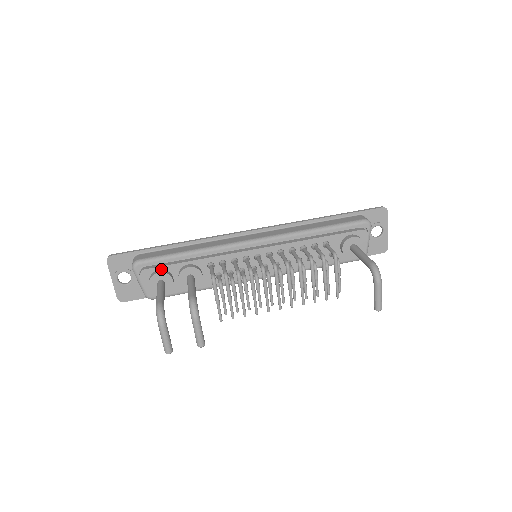
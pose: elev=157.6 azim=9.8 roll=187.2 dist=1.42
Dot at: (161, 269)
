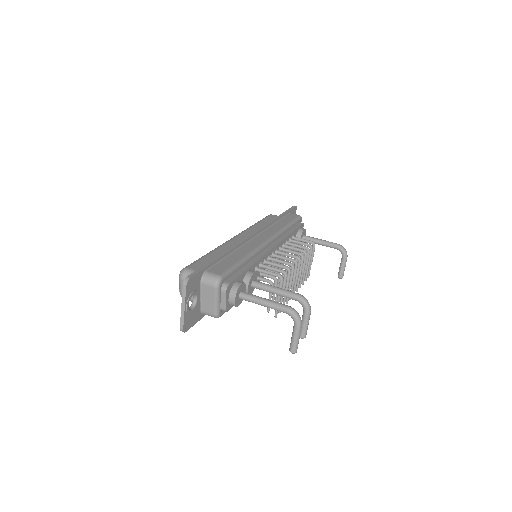
Dot at: (236, 280)
